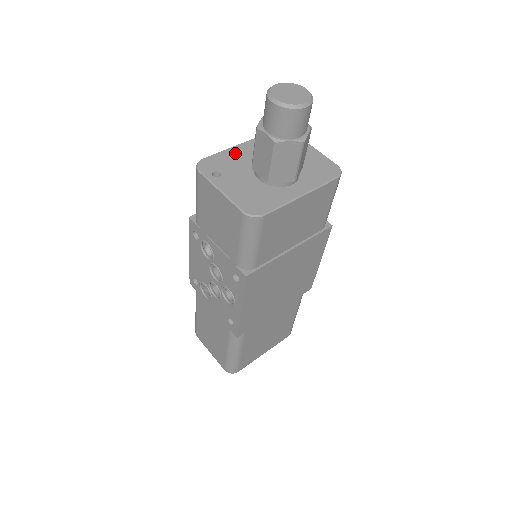
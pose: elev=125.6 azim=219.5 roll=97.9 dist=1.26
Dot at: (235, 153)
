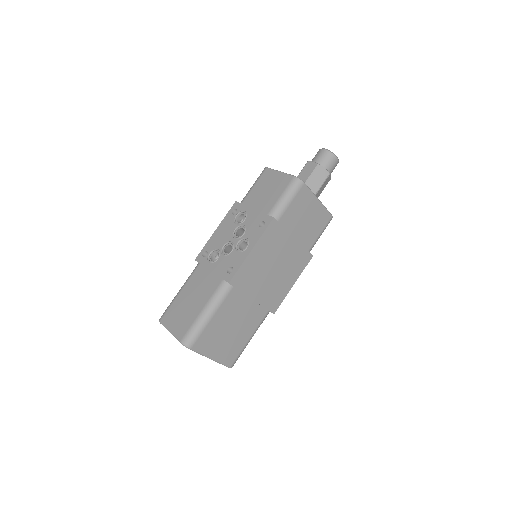
Dot at: occluded
